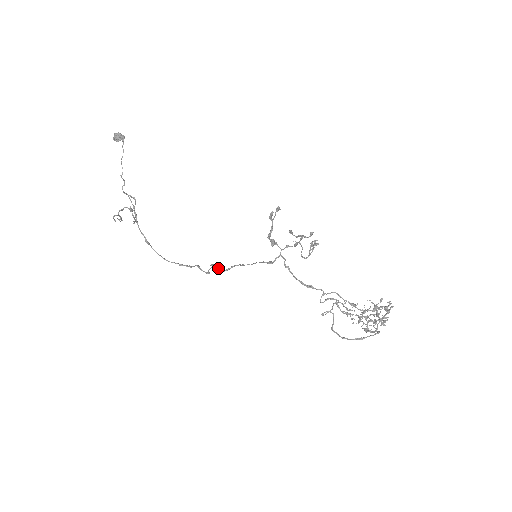
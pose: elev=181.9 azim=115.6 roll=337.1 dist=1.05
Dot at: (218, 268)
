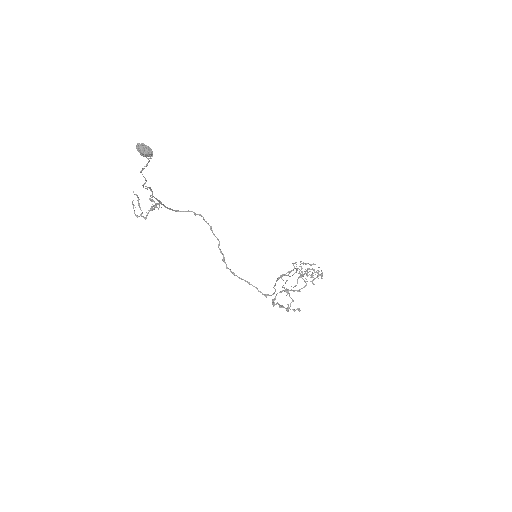
Dot at: occluded
